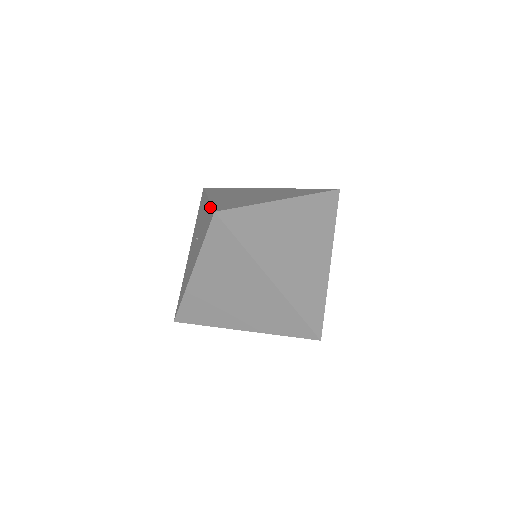
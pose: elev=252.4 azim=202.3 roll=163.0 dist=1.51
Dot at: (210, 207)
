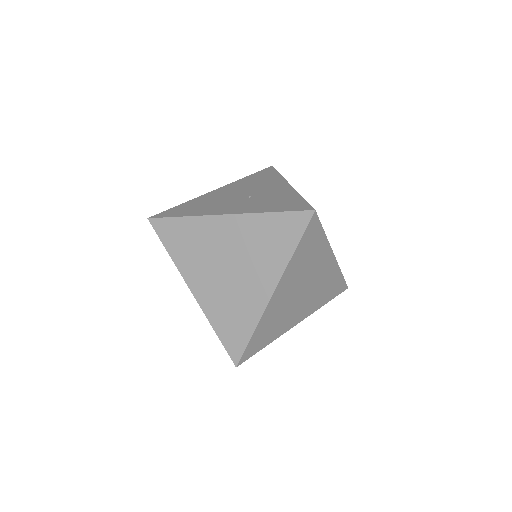
Dot at: (300, 197)
